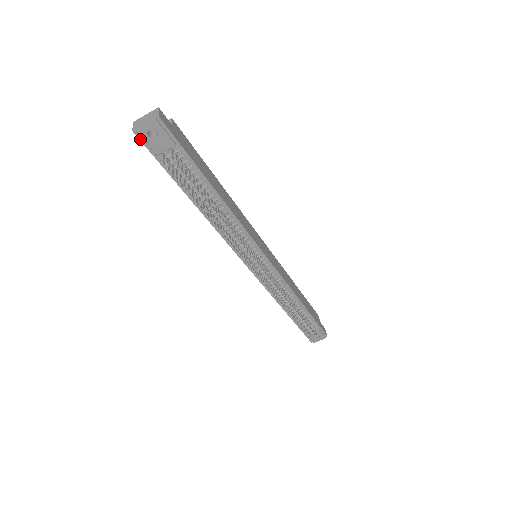
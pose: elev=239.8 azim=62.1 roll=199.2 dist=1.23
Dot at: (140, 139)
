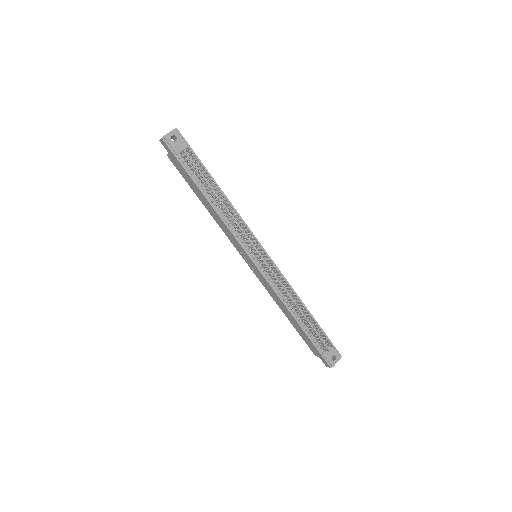
Dot at: (166, 144)
